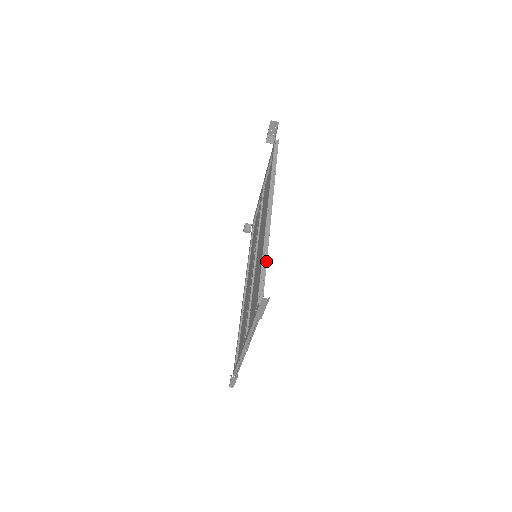
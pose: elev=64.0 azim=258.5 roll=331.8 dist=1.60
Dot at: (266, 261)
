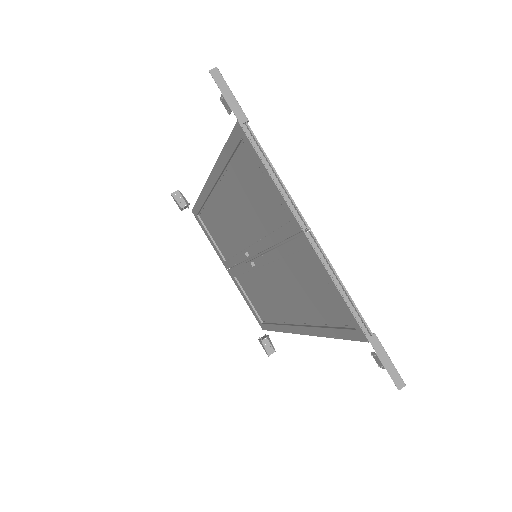
Dot at: occluded
